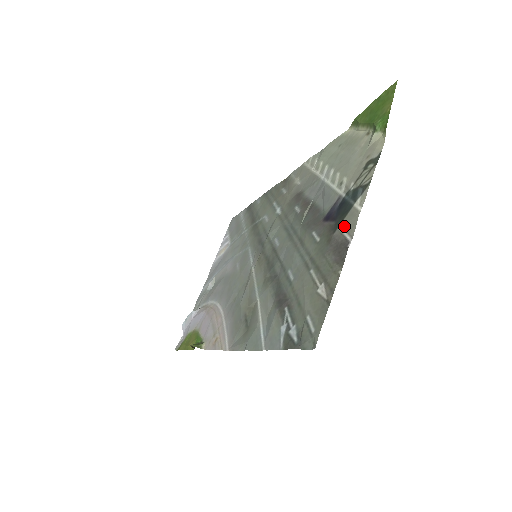
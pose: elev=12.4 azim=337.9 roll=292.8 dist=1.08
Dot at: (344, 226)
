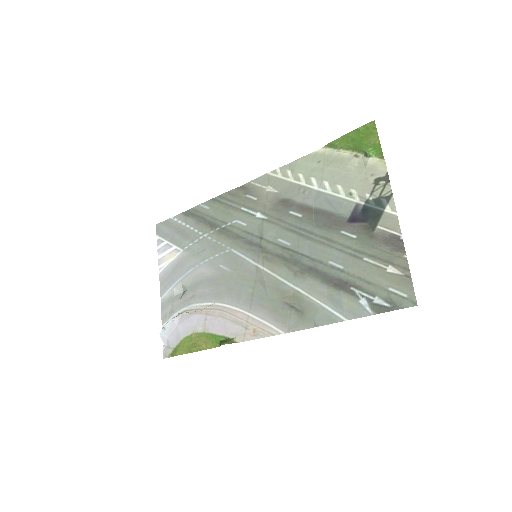
Dot at: (384, 226)
